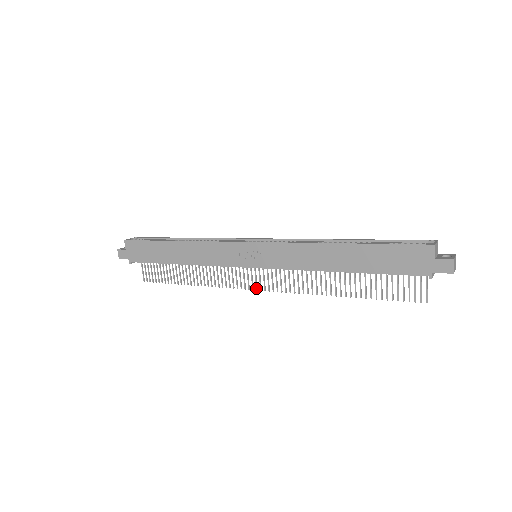
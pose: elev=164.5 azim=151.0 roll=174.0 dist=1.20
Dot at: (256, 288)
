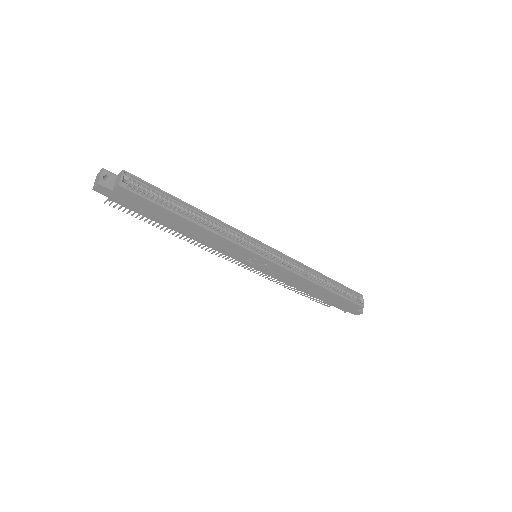
Dot at: occluded
